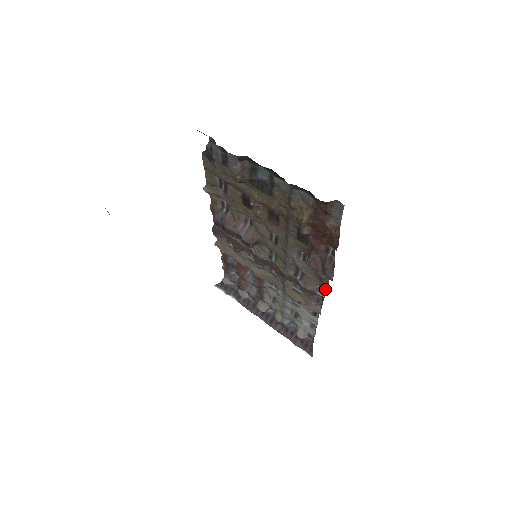
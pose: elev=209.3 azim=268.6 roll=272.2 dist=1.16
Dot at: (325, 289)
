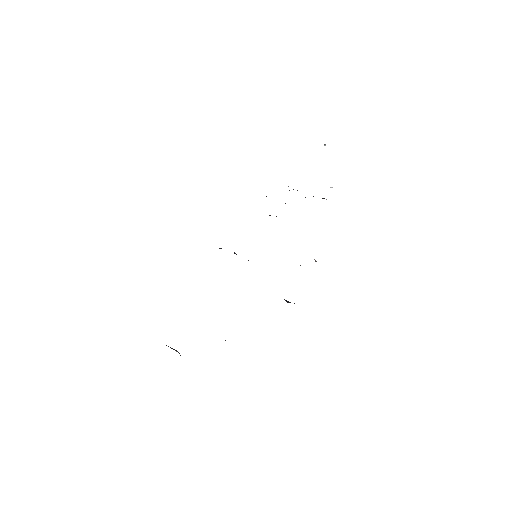
Dot at: occluded
